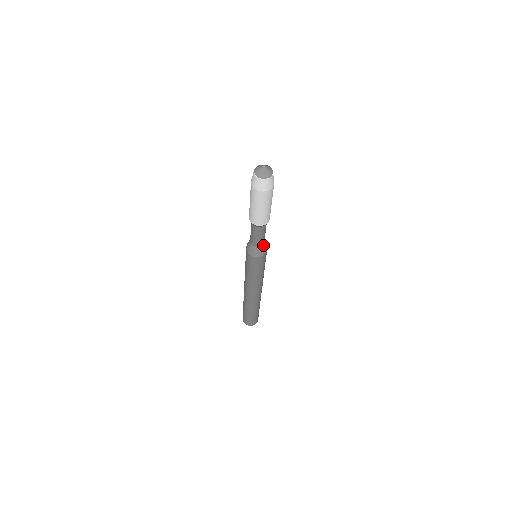
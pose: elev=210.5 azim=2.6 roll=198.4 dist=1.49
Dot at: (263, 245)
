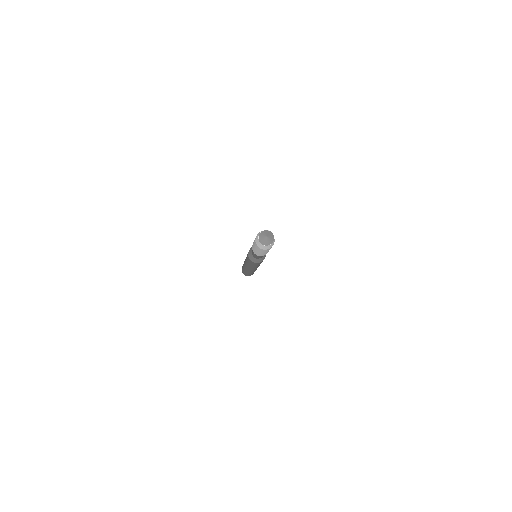
Dot at: occluded
